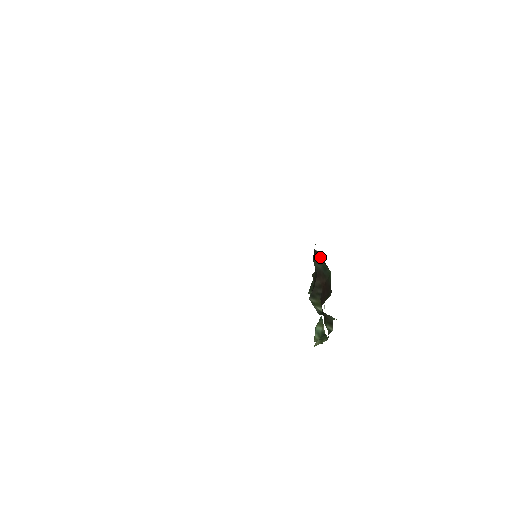
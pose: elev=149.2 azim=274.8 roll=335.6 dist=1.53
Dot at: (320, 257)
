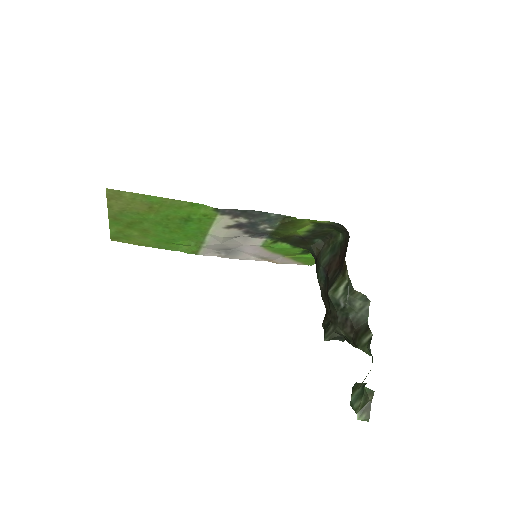
Dot at: (324, 248)
